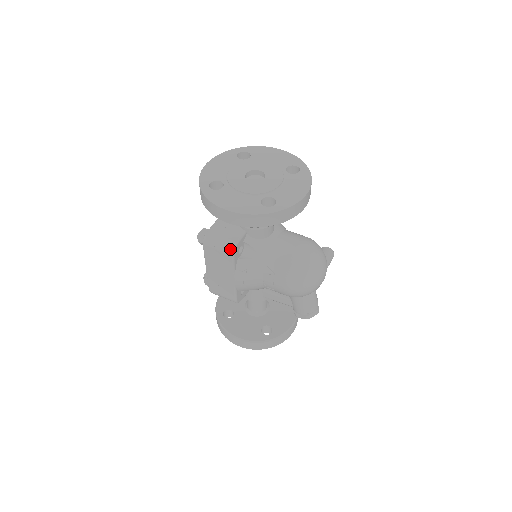
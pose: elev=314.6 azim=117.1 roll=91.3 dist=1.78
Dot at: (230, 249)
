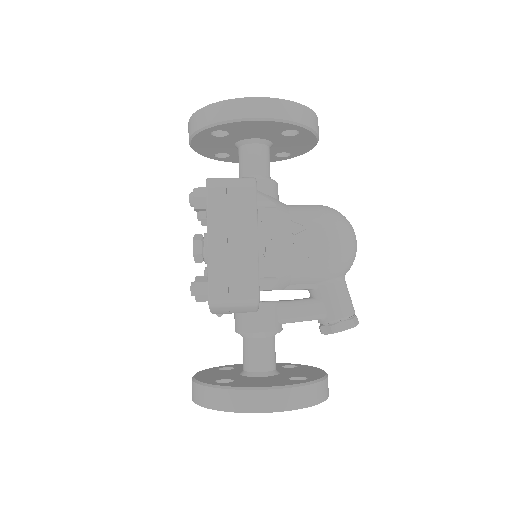
Dot at: (250, 180)
